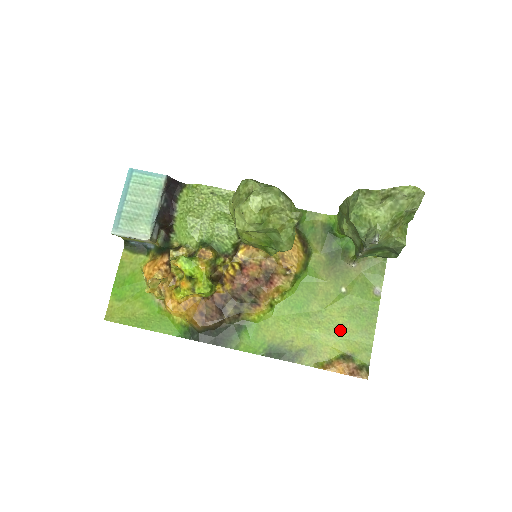
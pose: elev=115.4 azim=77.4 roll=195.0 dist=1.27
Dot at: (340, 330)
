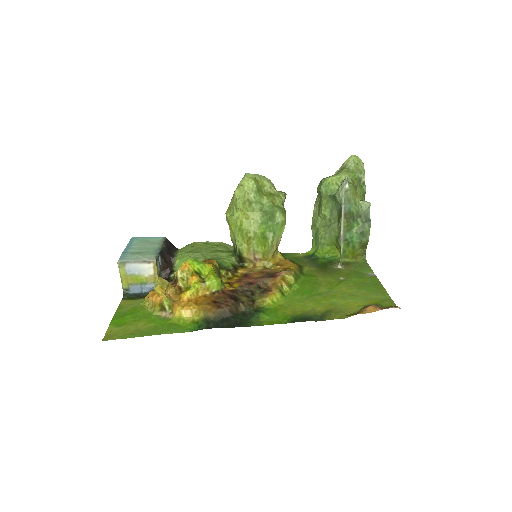
Dot at: (354, 295)
